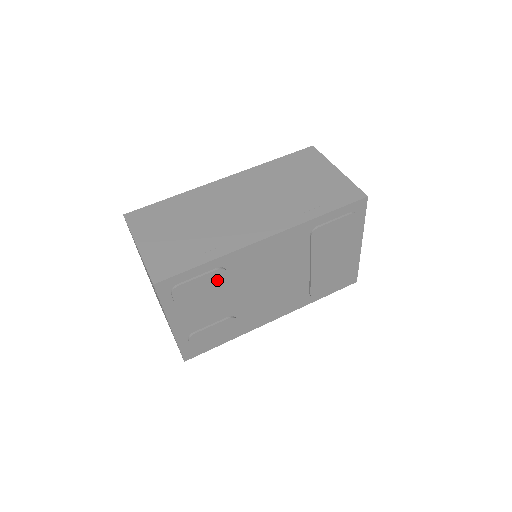
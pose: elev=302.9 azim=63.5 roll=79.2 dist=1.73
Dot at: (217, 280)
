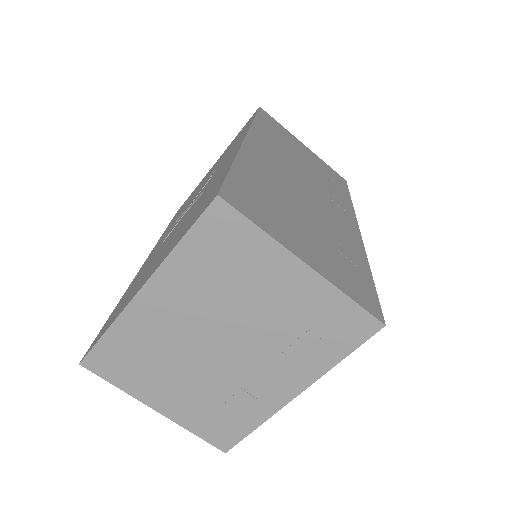
Dot at: occluded
